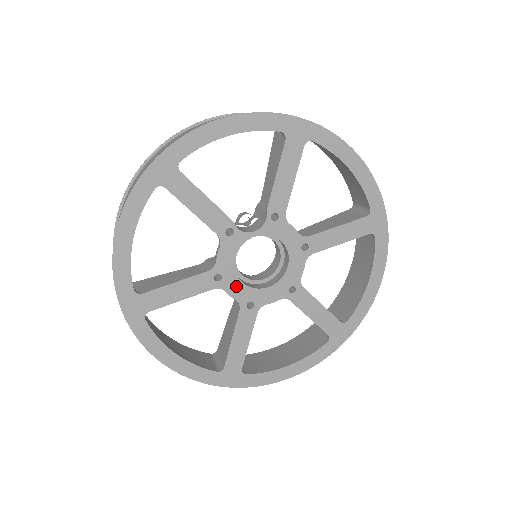
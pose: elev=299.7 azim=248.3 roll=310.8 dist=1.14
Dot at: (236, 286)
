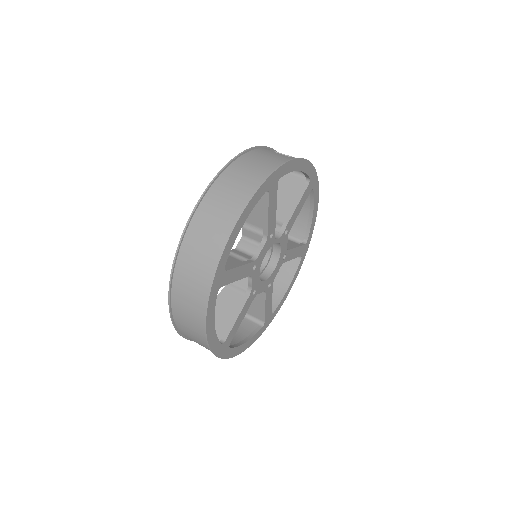
Dot at: (256, 276)
